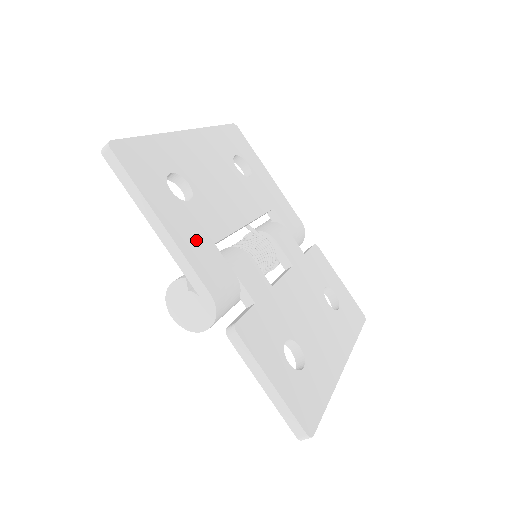
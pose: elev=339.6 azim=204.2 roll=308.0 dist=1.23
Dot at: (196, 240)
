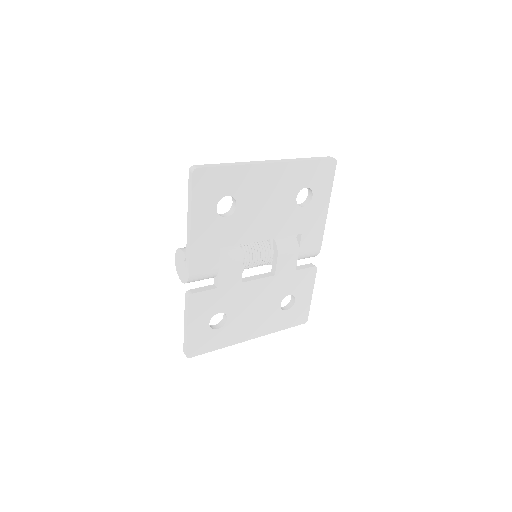
Dot at: (208, 243)
